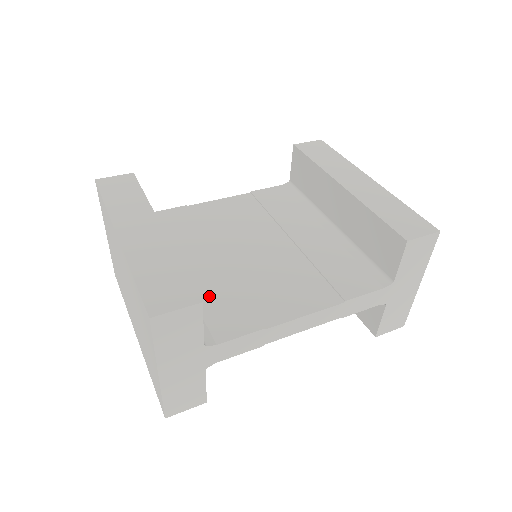
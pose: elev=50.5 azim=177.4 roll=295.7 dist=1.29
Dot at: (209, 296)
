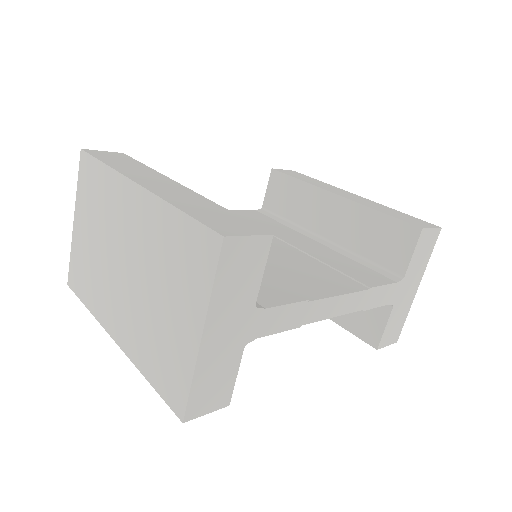
Dot at: occluded
